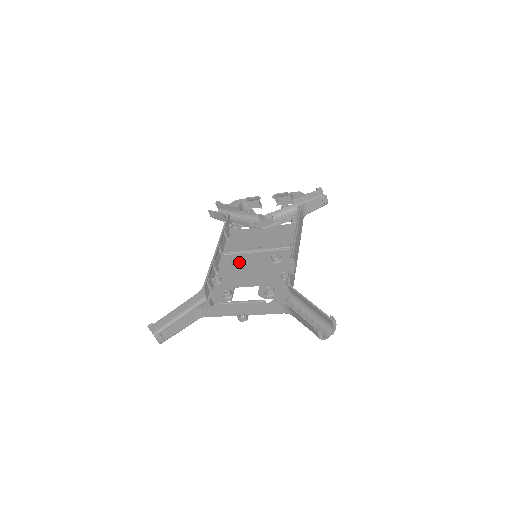
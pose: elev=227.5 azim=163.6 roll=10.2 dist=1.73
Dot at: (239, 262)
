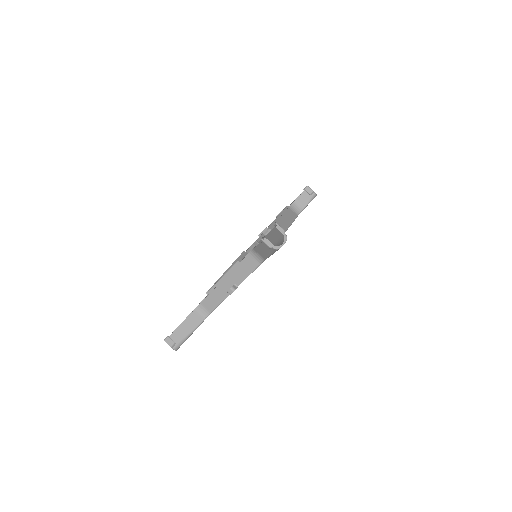
Dot at: occluded
